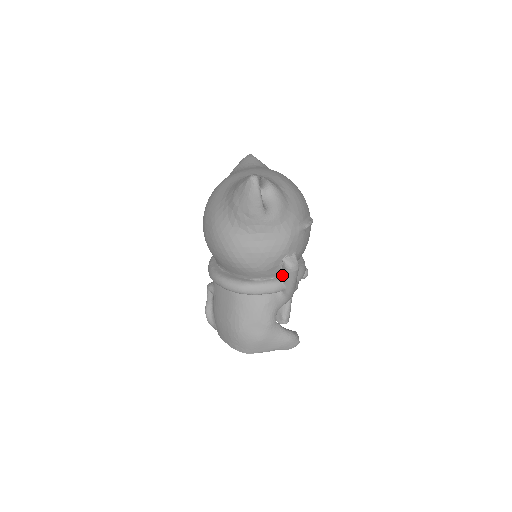
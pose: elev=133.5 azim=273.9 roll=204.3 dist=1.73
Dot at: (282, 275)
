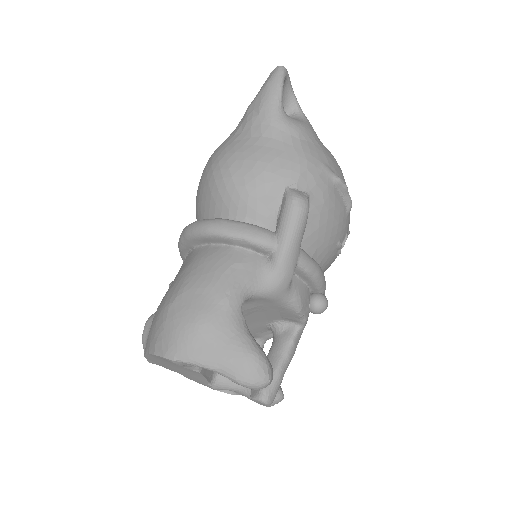
Dot at: (278, 221)
